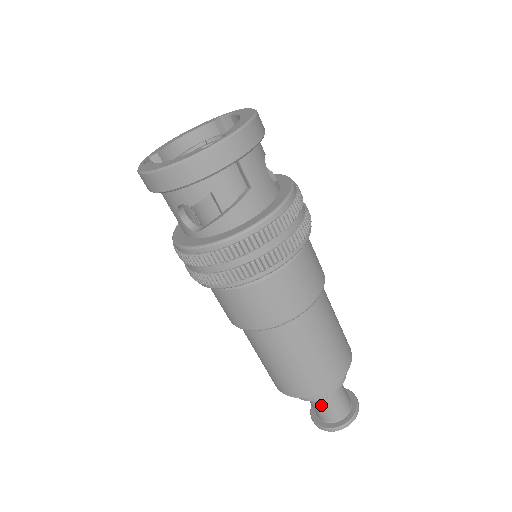
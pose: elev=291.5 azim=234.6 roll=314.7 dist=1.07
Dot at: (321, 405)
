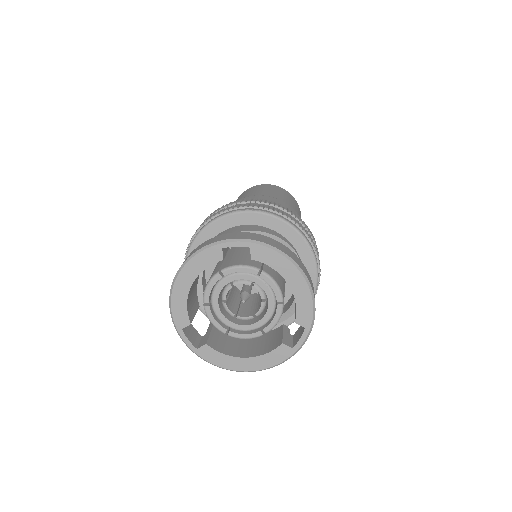
Dot at: occluded
